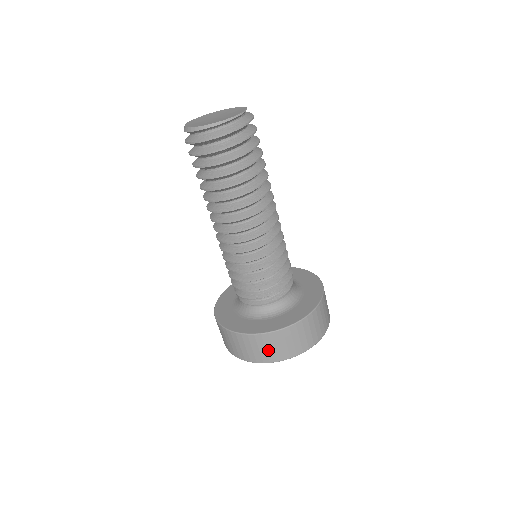
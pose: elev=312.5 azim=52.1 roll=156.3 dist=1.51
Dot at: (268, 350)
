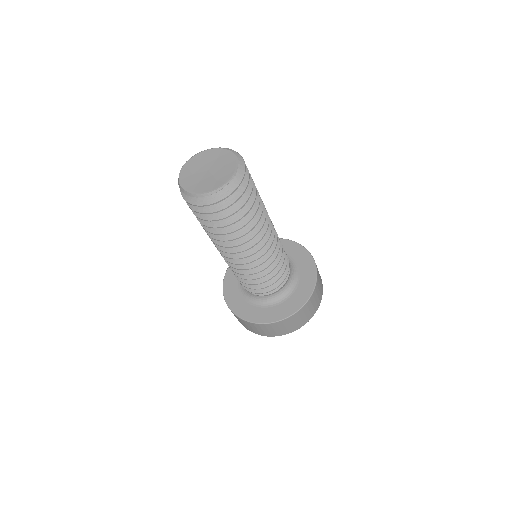
Dot at: (265, 331)
